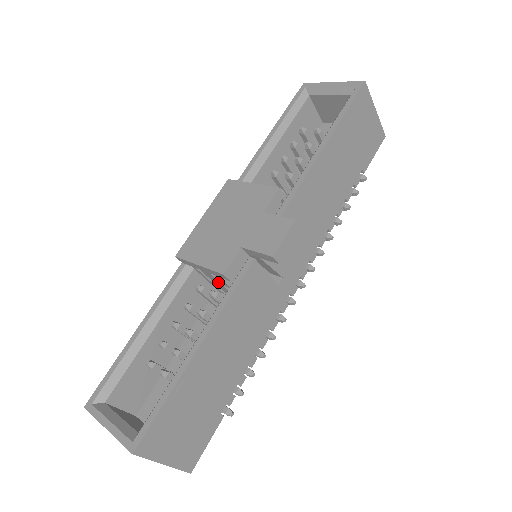
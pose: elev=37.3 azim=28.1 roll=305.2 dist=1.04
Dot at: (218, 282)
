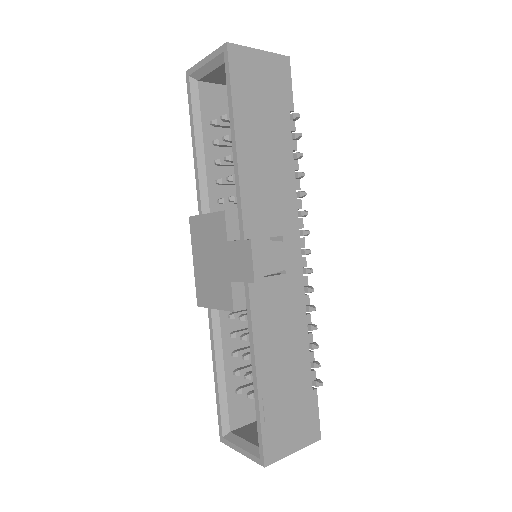
Dot at: occluded
